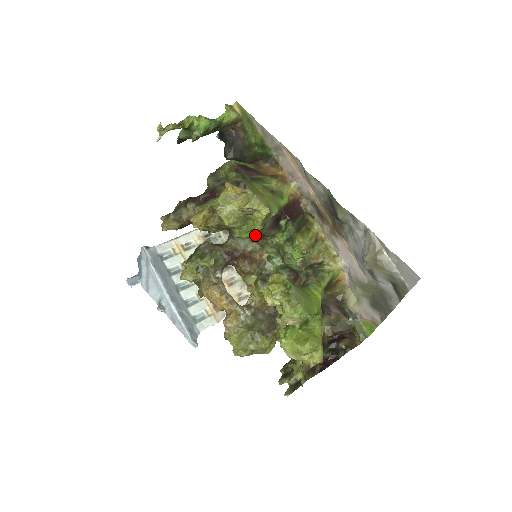
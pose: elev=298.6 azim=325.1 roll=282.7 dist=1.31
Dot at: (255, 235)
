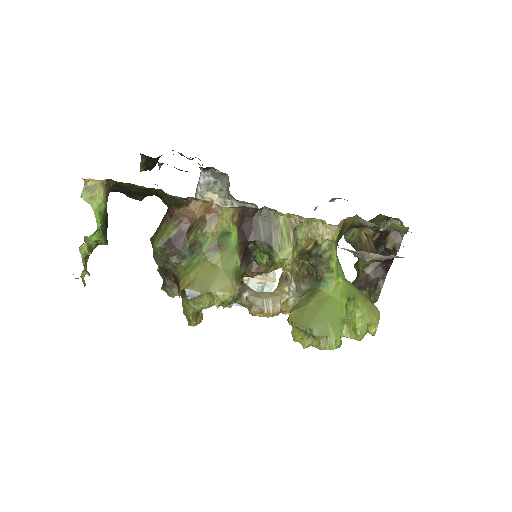
Dot at: occluded
